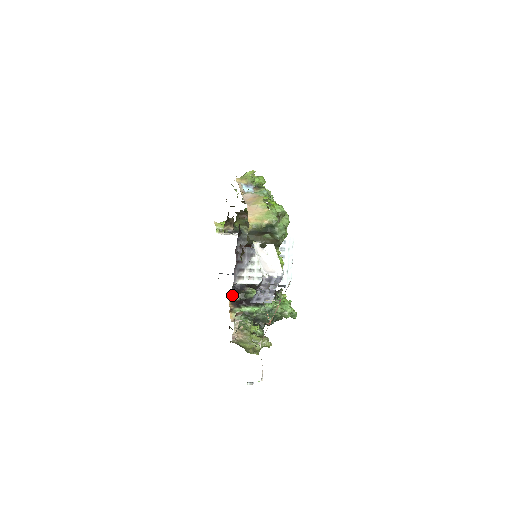
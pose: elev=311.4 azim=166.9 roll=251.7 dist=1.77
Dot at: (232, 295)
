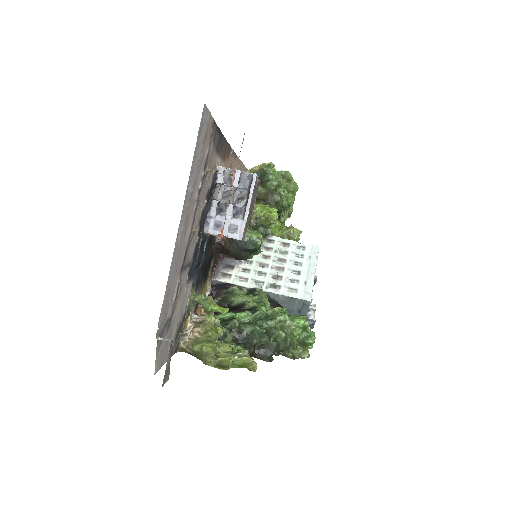
Dot at: occluded
